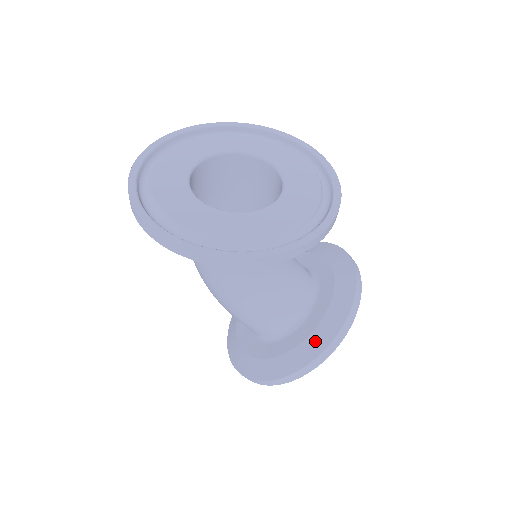
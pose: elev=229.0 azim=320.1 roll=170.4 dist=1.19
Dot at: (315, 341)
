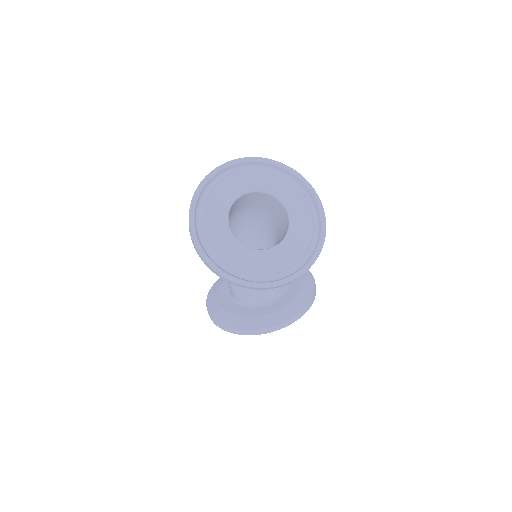
Dot at: (237, 321)
